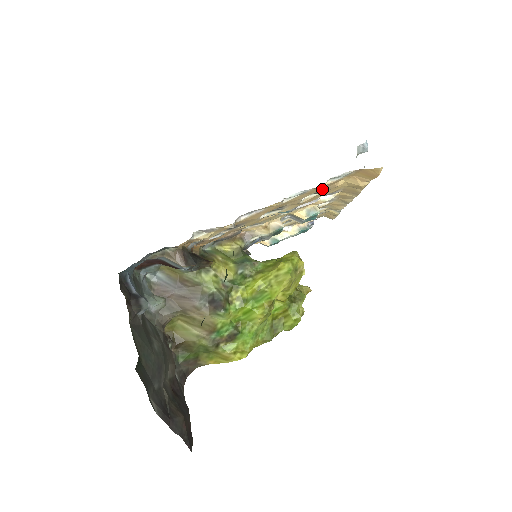
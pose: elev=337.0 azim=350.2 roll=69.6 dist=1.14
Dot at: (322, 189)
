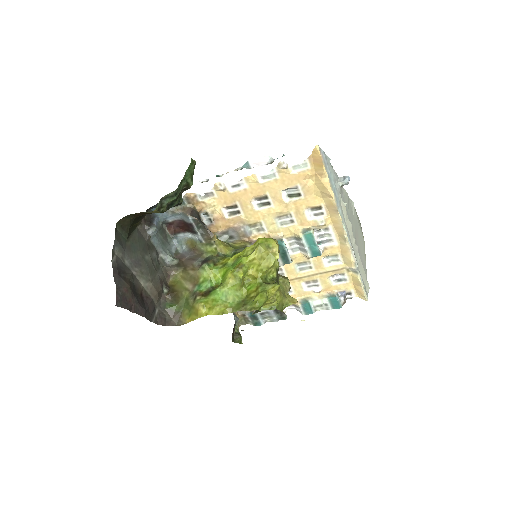
Dot at: (282, 167)
